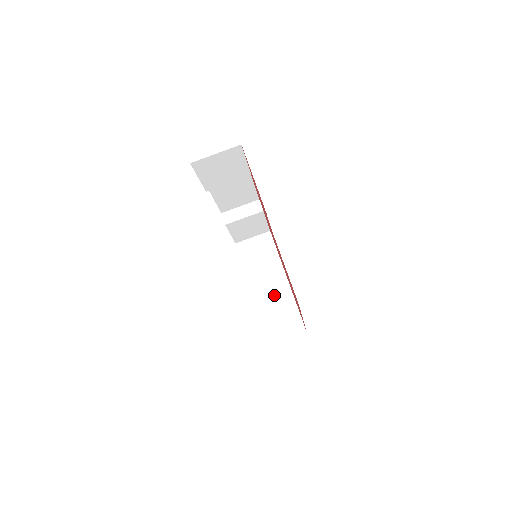
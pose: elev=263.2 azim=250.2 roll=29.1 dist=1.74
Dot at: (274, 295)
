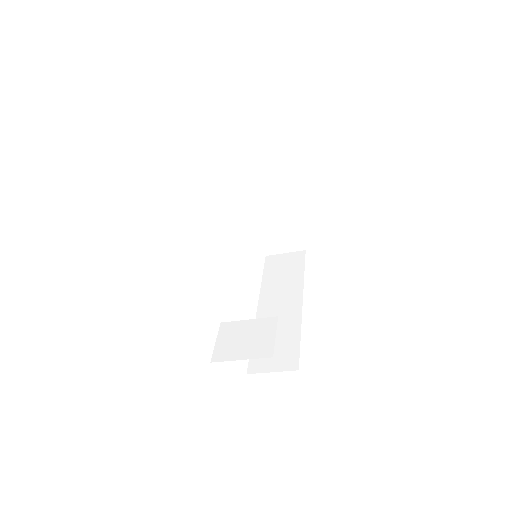
Dot at: (274, 214)
